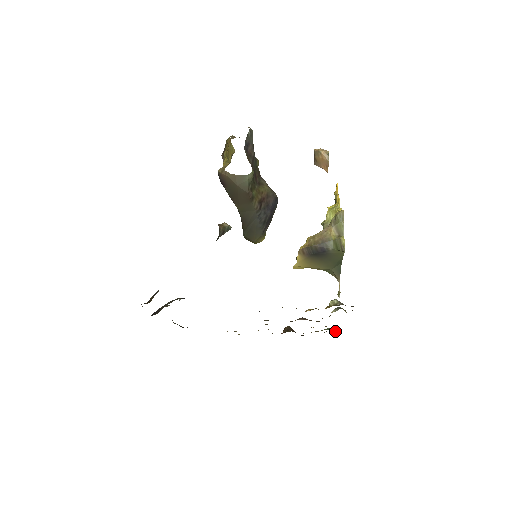
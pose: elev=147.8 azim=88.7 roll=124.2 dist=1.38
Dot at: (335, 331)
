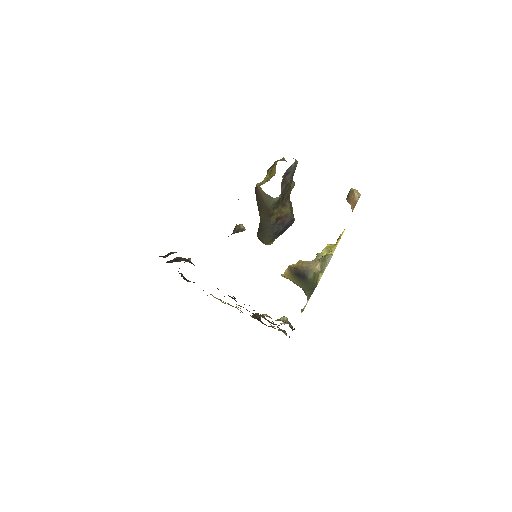
Dot at: (286, 334)
